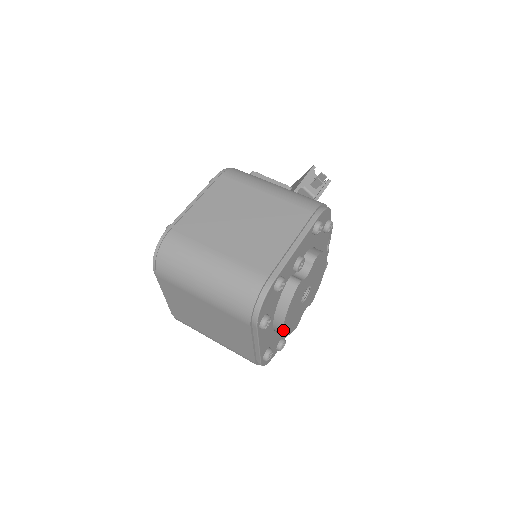
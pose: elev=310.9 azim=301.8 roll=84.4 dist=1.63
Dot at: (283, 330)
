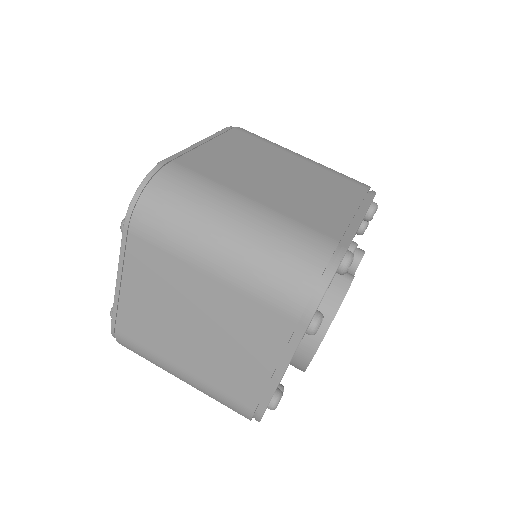
Dot at: (314, 353)
